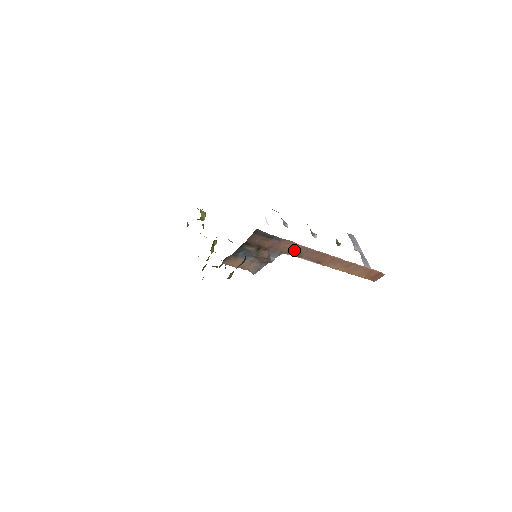
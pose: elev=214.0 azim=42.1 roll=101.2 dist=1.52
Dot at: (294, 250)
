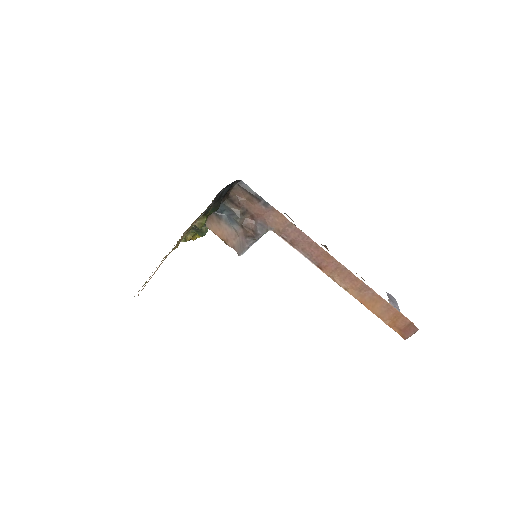
Dot at: (287, 232)
